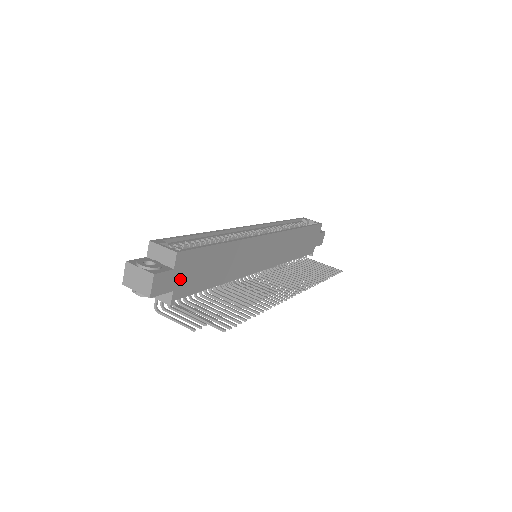
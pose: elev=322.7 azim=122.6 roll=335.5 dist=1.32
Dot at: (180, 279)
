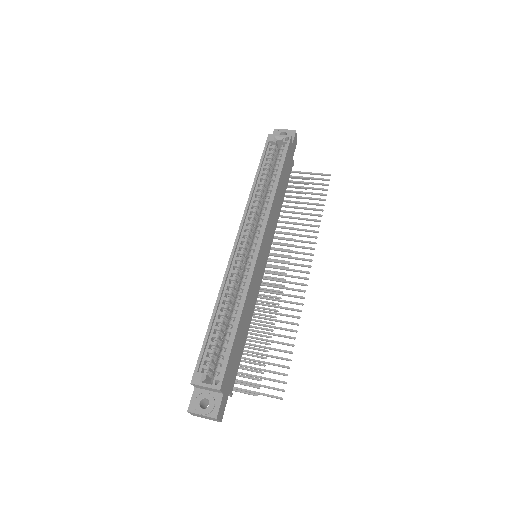
Dot at: (229, 385)
